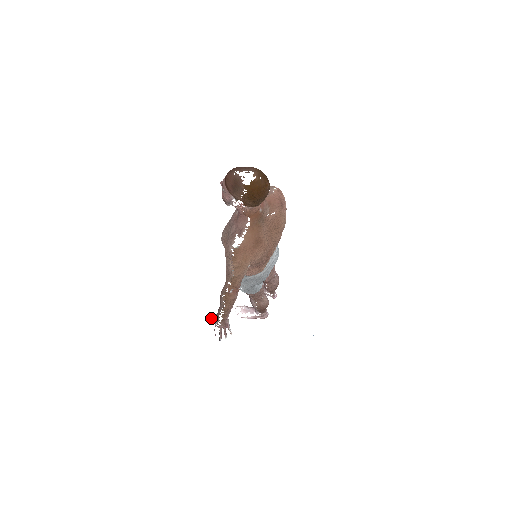
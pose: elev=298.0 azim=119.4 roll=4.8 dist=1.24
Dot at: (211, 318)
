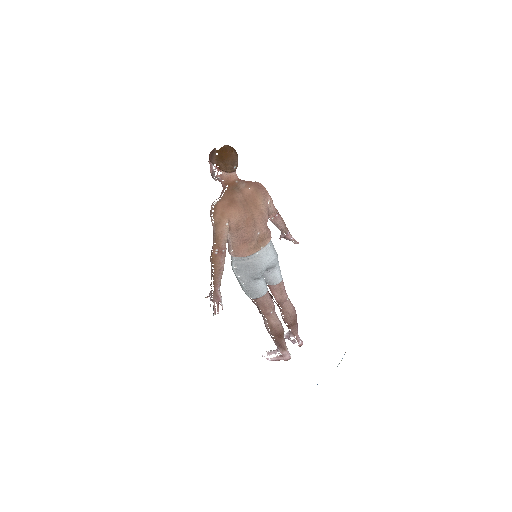
Dot at: (209, 295)
